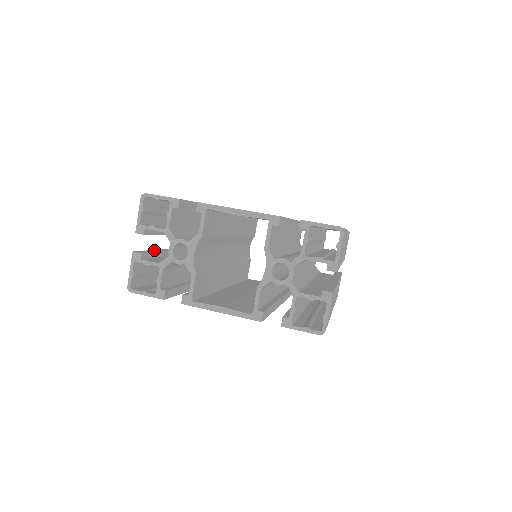
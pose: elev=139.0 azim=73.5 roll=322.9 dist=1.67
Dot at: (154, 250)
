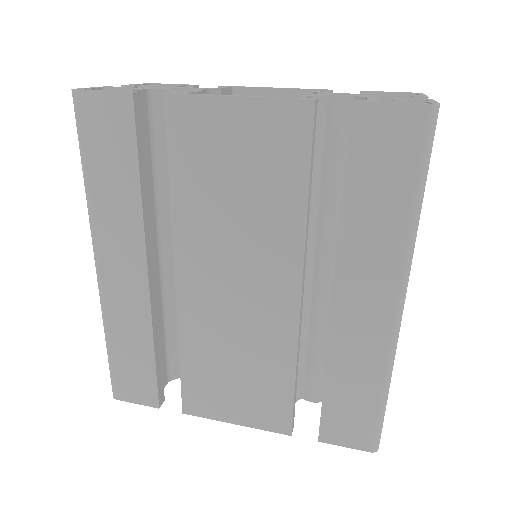
Dot at: occluded
